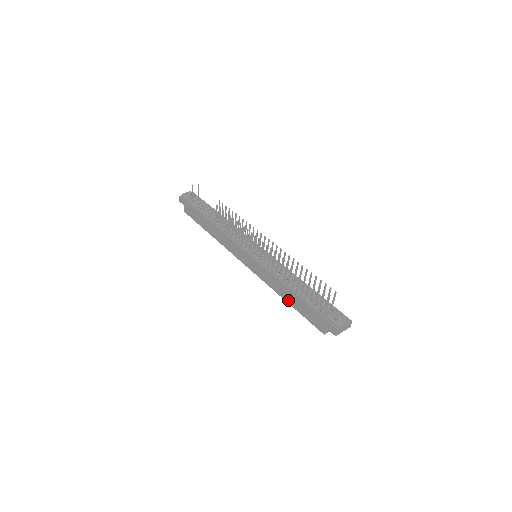
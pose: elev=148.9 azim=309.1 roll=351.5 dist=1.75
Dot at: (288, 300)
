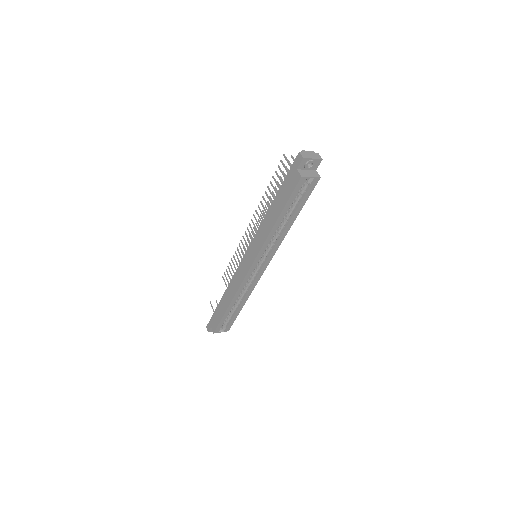
Dot at: (275, 217)
